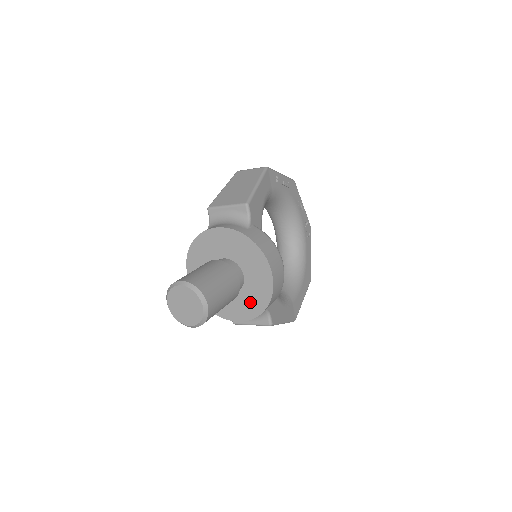
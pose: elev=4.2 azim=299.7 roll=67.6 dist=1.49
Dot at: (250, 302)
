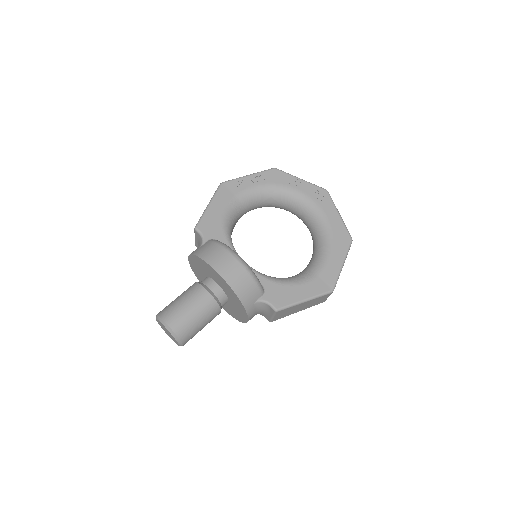
Dot at: (235, 302)
